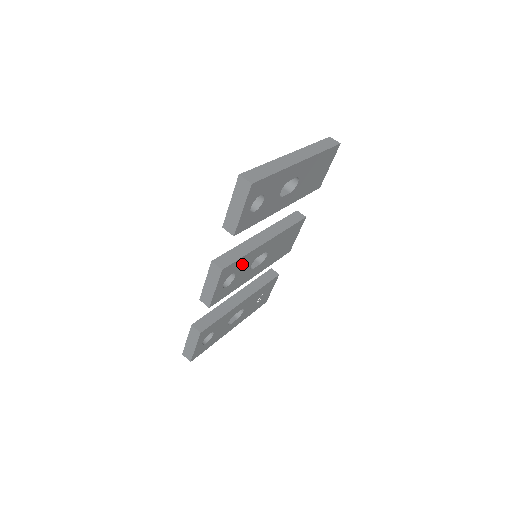
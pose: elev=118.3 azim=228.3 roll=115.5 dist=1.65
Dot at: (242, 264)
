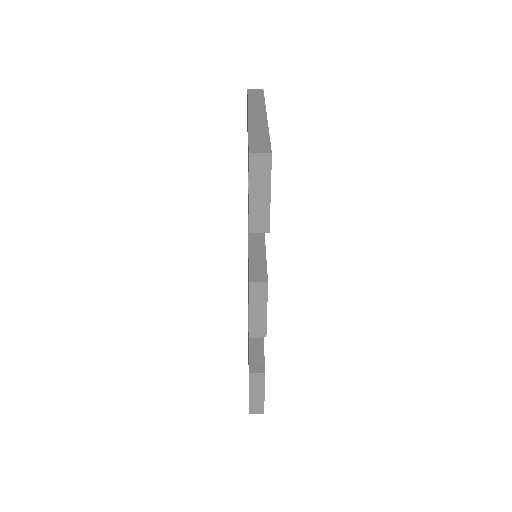
Dot at: occluded
